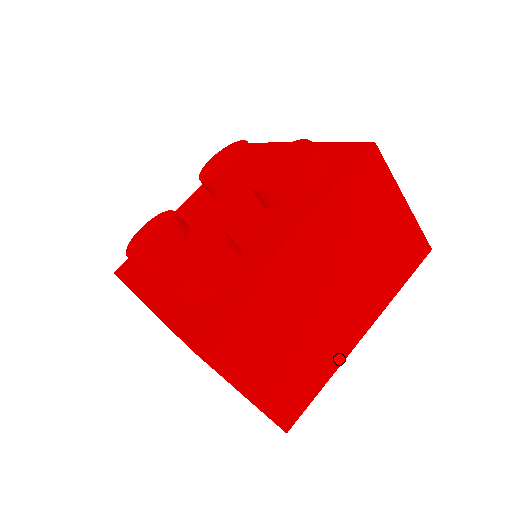
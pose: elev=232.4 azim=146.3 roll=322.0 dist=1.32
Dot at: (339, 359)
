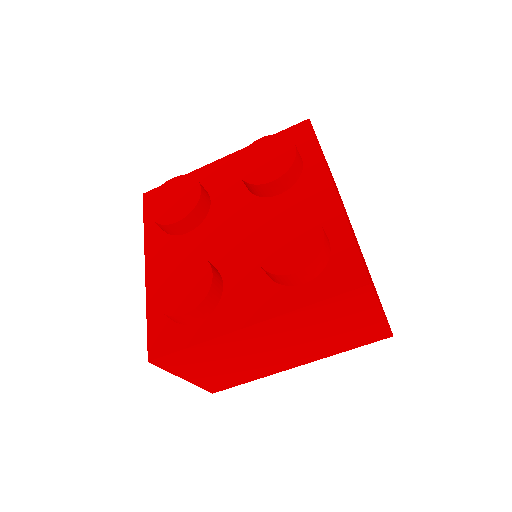
Dot at: (271, 373)
